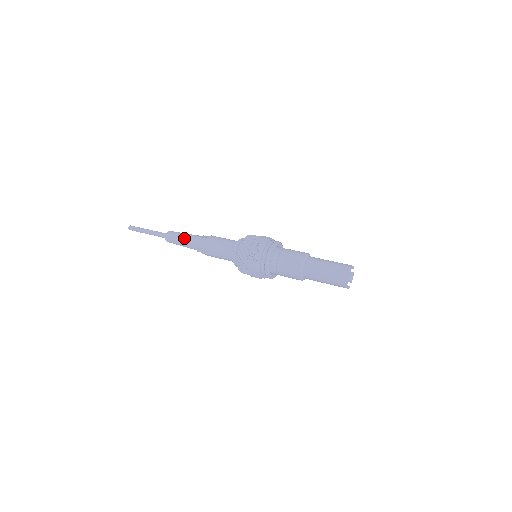
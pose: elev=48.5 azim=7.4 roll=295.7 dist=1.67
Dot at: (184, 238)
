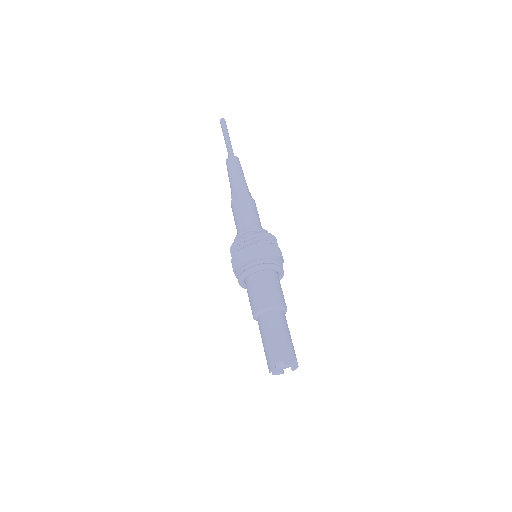
Dot at: (231, 178)
